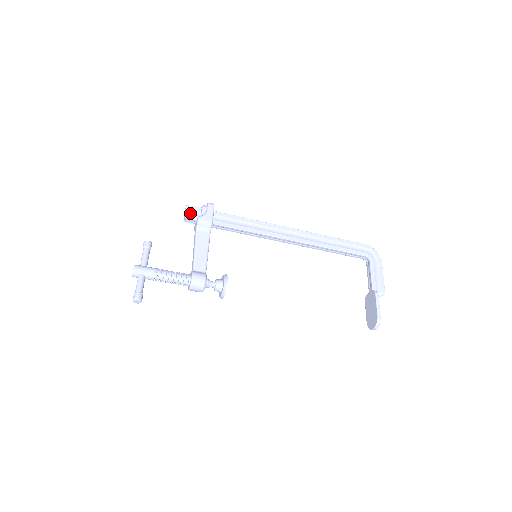
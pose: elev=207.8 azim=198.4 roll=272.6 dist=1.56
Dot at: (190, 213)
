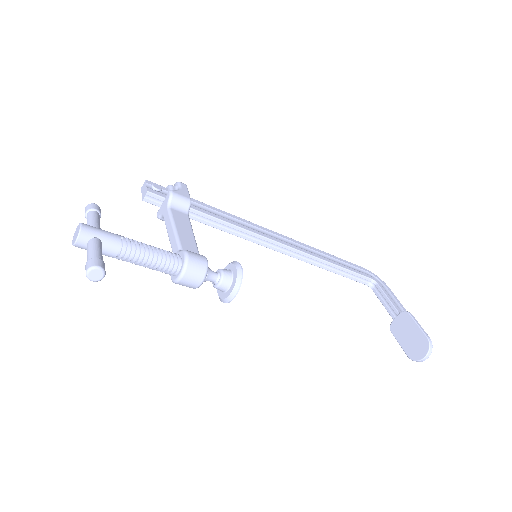
Dot at: (154, 187)
